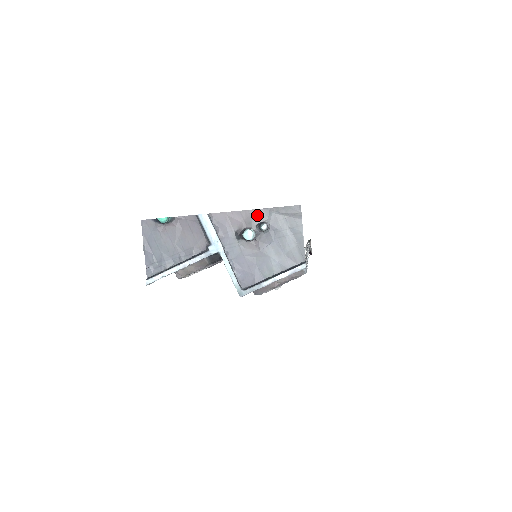
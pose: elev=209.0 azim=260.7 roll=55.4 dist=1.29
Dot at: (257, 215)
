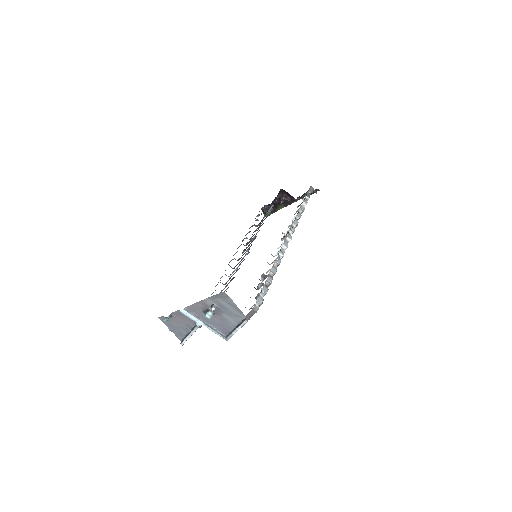
Dot at: (207, 302)
